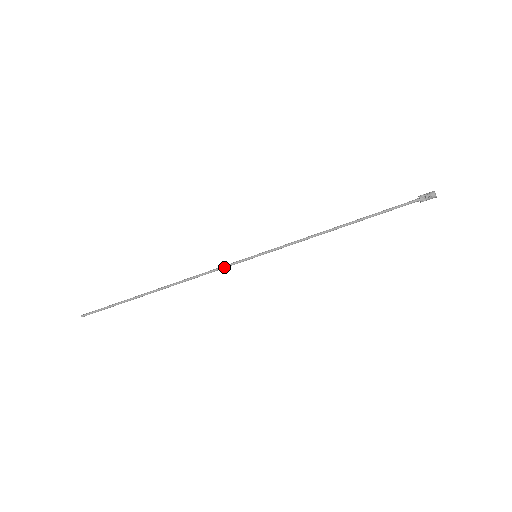
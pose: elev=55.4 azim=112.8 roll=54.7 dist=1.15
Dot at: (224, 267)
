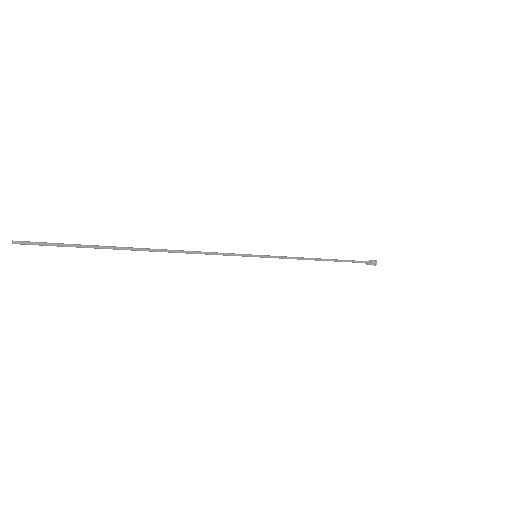
Dot at: occluded
